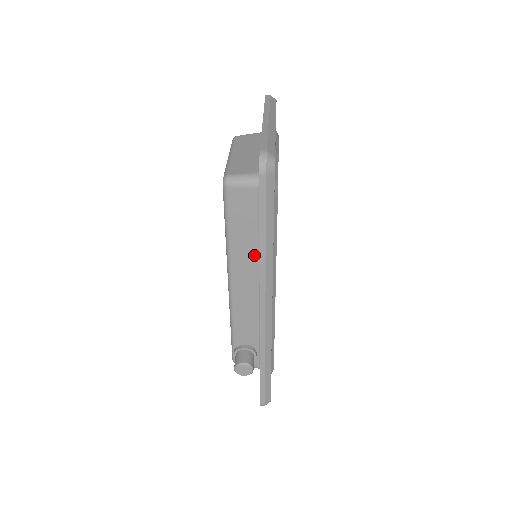
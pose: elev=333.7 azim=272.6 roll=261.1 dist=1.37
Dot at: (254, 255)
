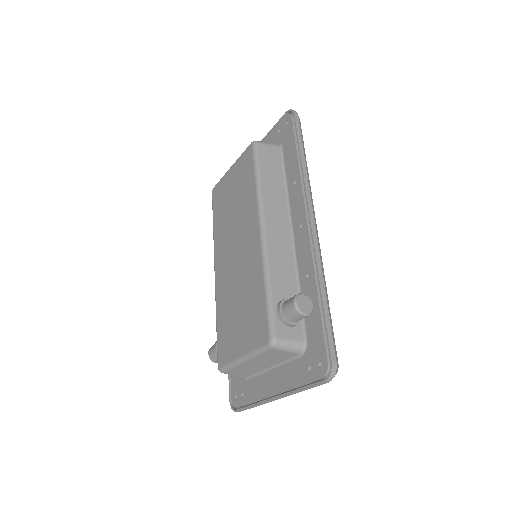
Dot at: (282, 198)
